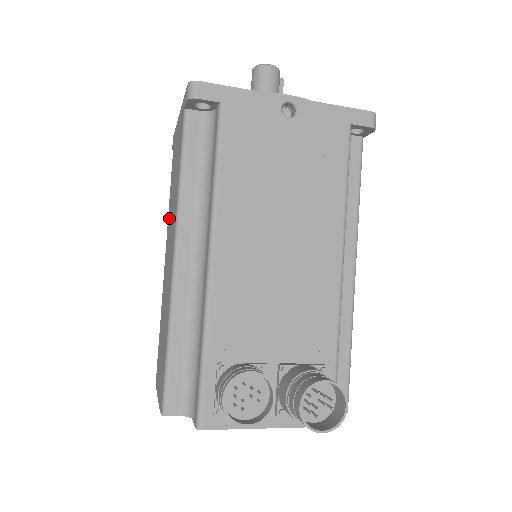
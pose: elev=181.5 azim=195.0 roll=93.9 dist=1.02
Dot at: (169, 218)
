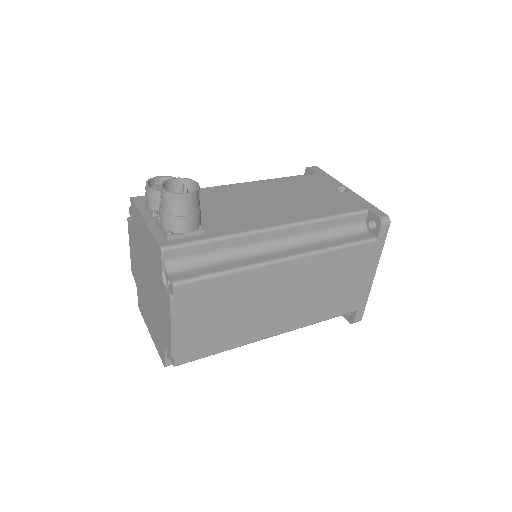
Dot at: occluded
